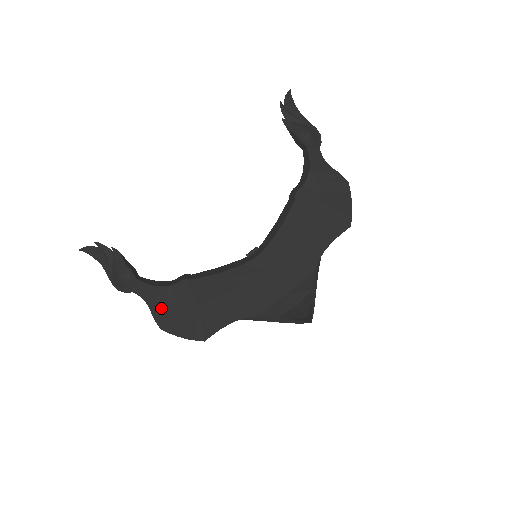
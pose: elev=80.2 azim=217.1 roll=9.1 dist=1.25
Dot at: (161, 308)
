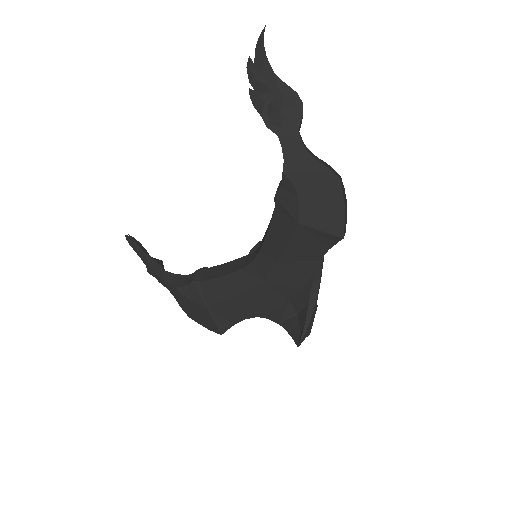
Dot at: (183, 303)
